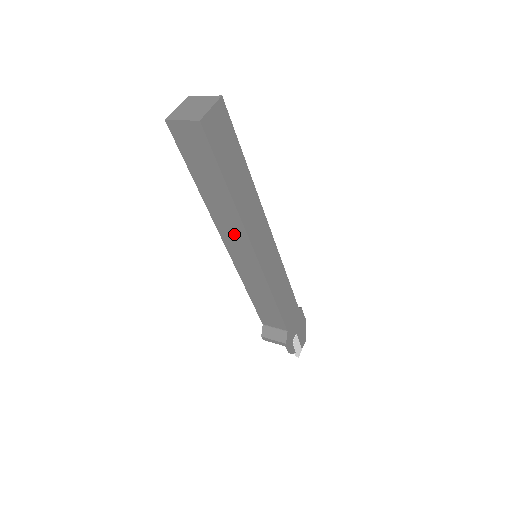
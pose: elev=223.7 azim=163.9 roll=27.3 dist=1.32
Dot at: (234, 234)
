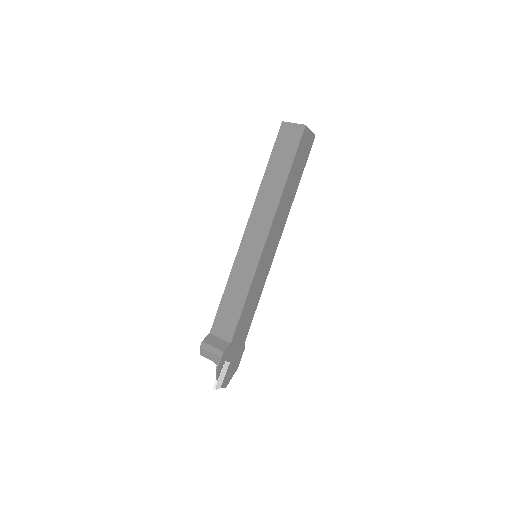
Dot at: (263, 216)
